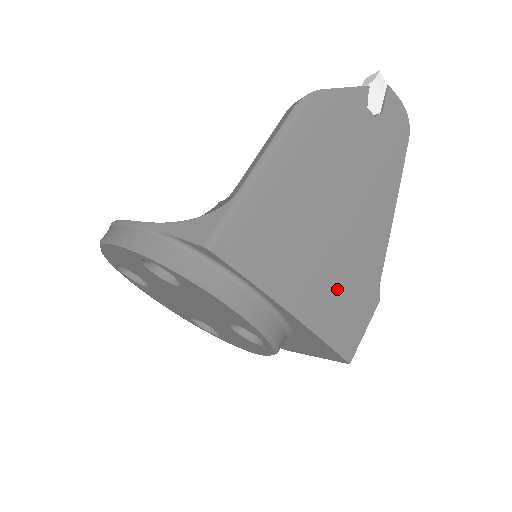
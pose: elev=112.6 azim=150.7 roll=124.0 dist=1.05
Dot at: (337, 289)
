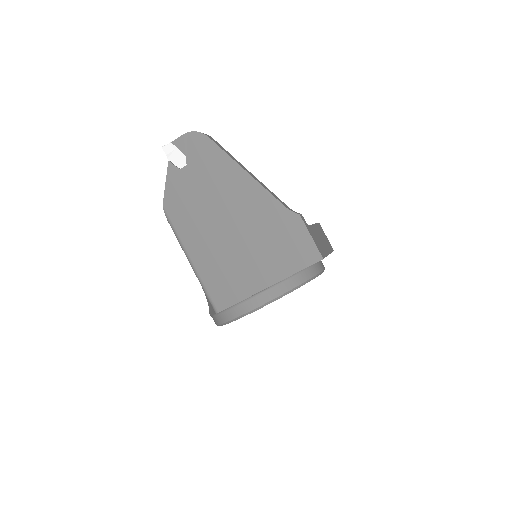
Dot at: (272, 248)
